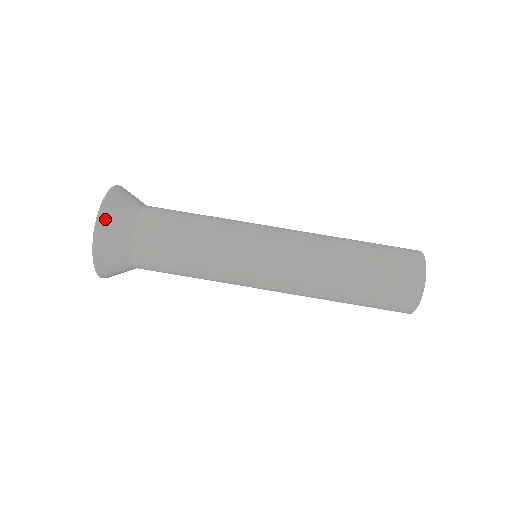
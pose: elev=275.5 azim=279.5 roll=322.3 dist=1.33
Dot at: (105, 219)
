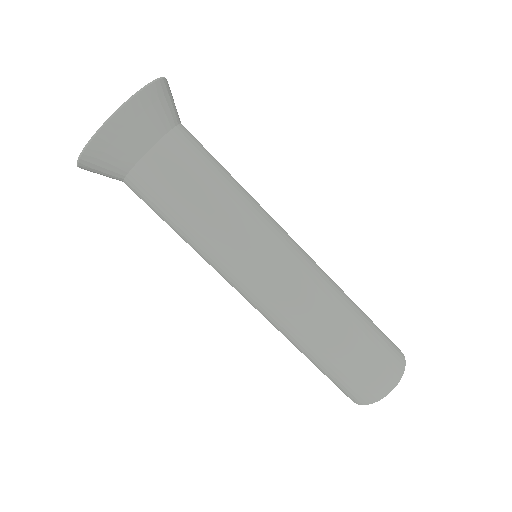
Dot at: (137, 107)
